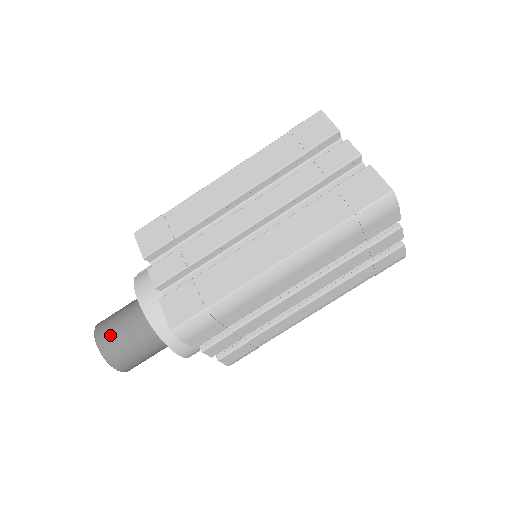
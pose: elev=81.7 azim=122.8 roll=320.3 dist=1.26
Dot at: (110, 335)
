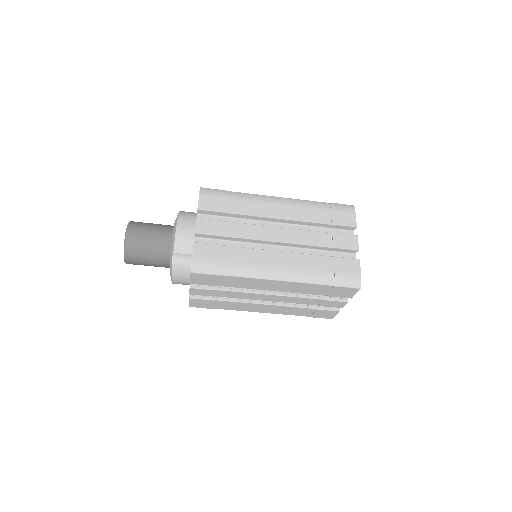
Dot at: (138, 264)
